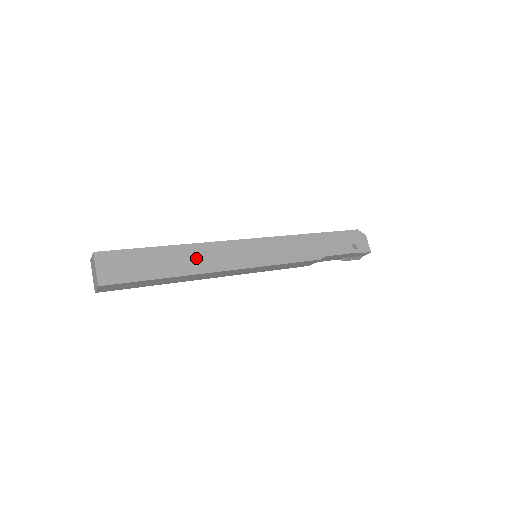
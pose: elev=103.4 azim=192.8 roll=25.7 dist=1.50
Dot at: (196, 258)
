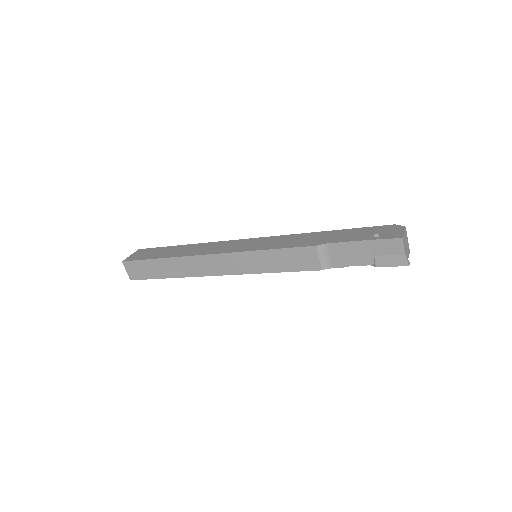
Dot at: (194, 249)
